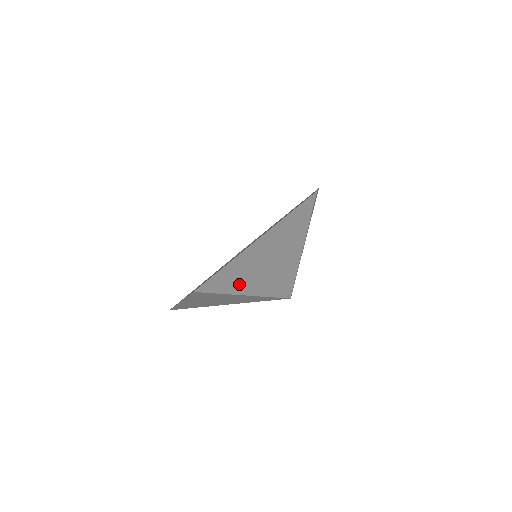
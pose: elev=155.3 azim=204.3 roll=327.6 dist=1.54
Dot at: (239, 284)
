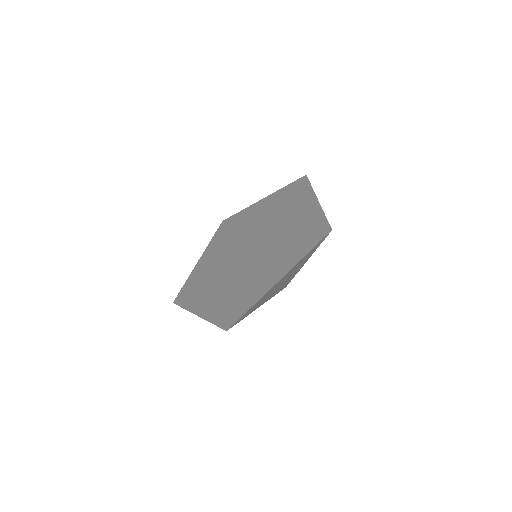
Dot at: (257, 306)
